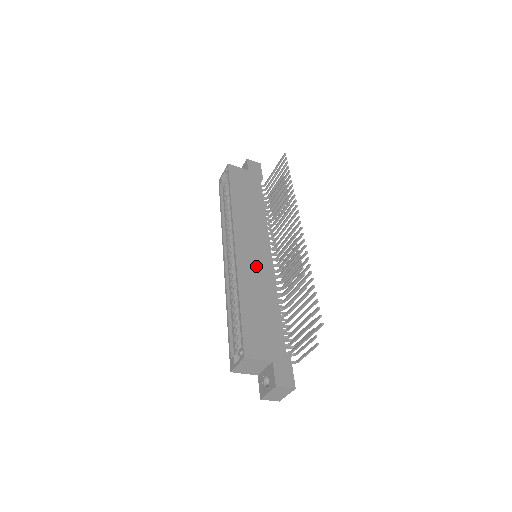
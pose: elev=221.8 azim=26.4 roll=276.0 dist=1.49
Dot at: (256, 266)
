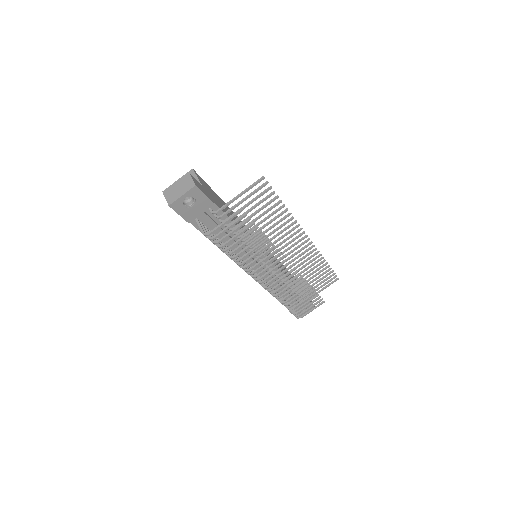
Dot at: occluded
